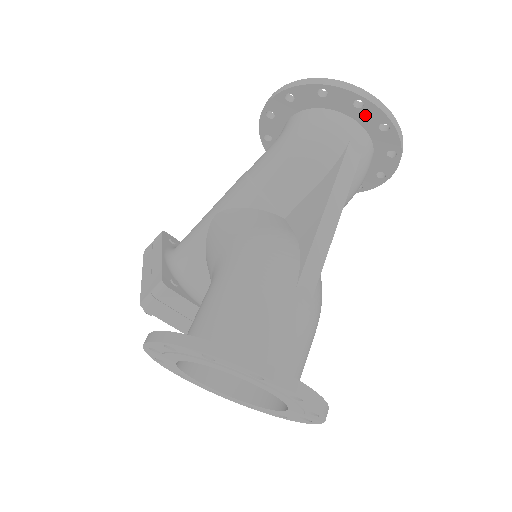
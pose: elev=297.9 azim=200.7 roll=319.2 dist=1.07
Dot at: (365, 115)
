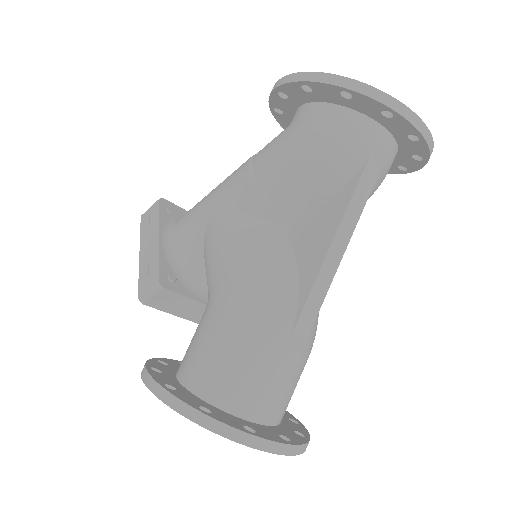
Dot at: (393, 124)
